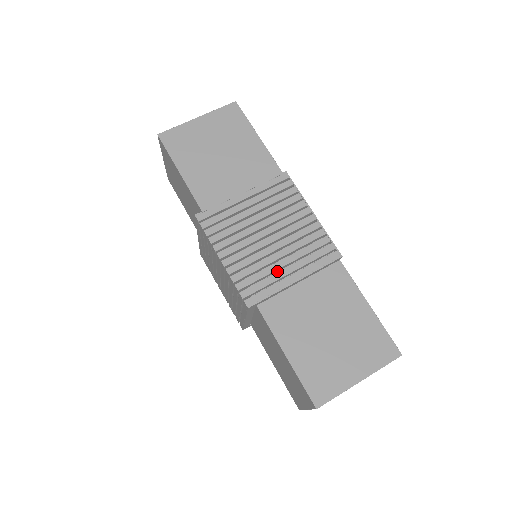
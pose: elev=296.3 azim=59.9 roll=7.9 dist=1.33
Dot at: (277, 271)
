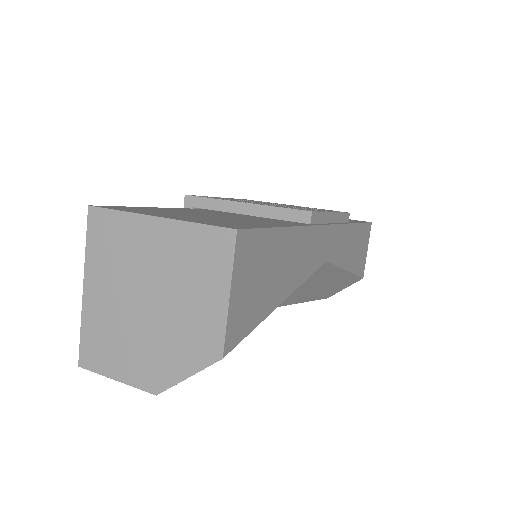
Dot at: occluded
